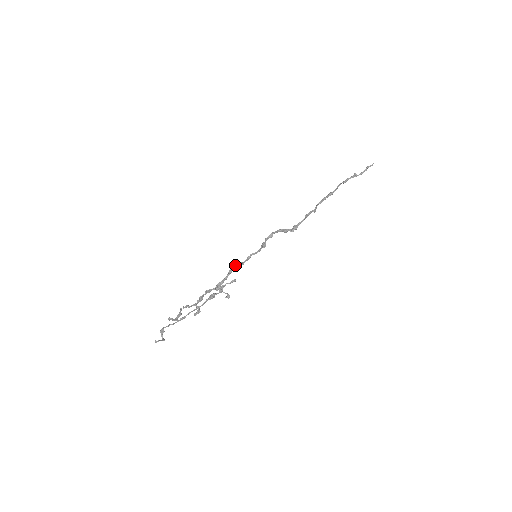
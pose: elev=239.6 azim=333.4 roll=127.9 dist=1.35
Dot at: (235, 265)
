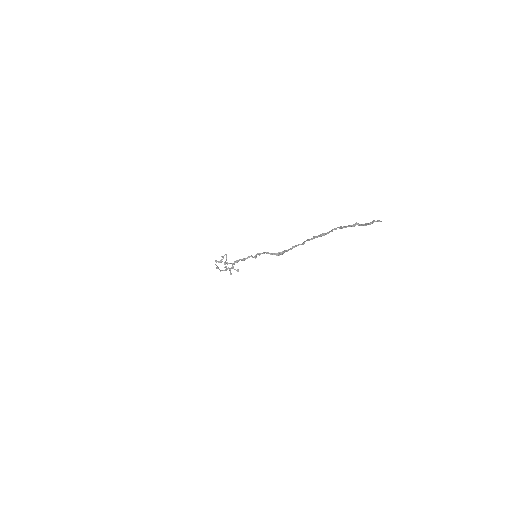
Dot at: (237, 261)
